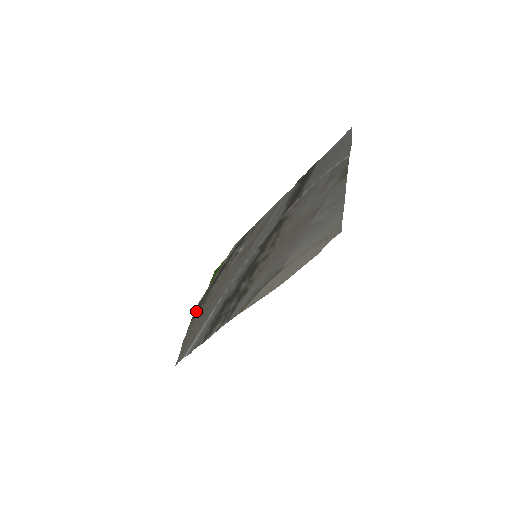
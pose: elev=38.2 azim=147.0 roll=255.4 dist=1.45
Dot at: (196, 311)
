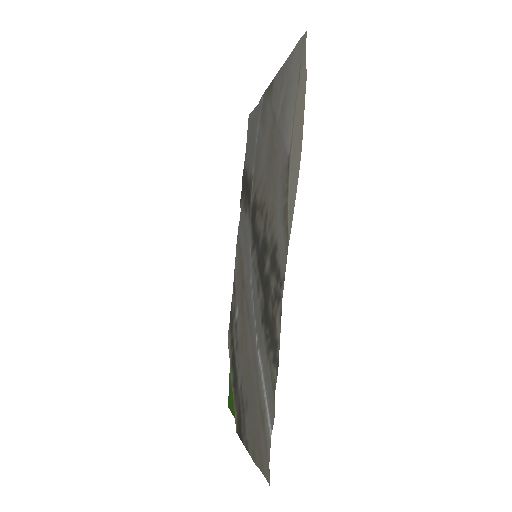
Dot at: (240, 427)
